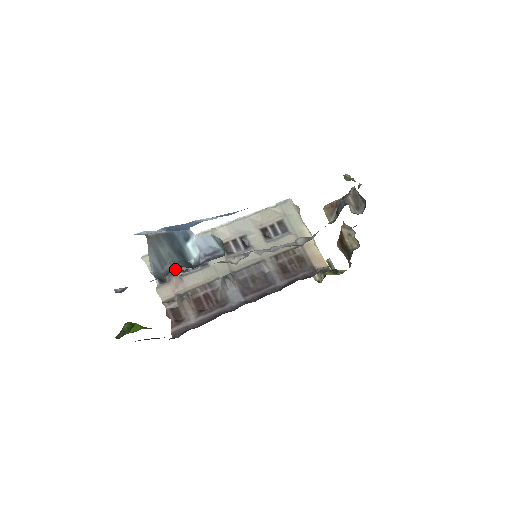
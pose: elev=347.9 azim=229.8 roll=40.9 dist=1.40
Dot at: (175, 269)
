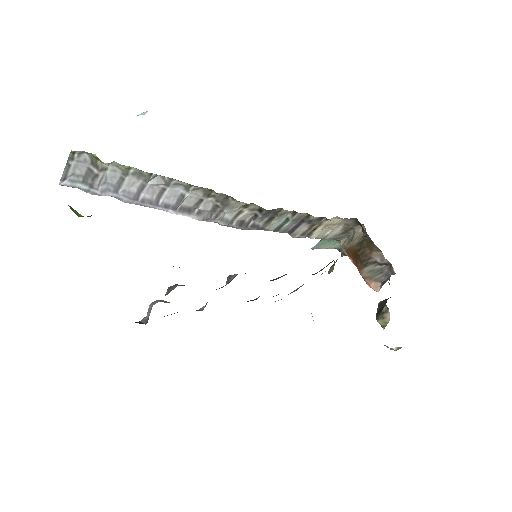
Dot at: occluded
